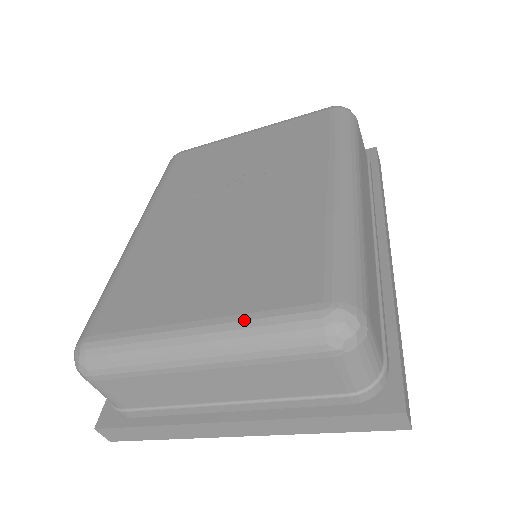
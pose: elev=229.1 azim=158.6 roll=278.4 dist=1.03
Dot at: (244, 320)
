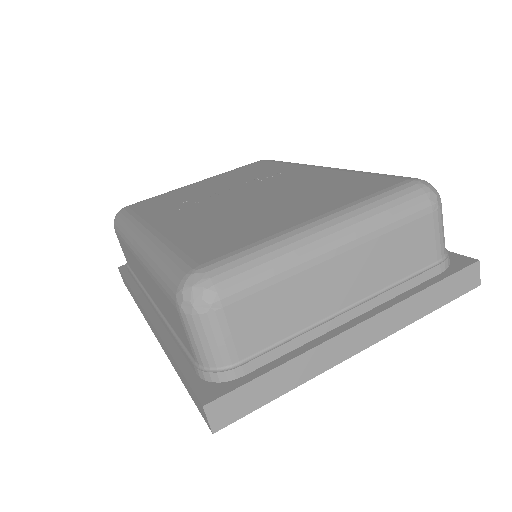
Dot at: (360, 202)
